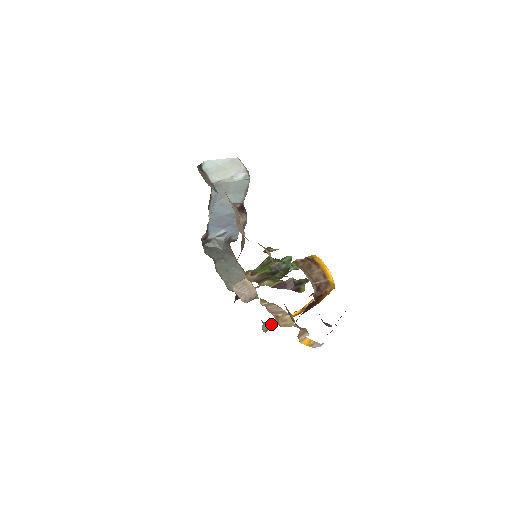
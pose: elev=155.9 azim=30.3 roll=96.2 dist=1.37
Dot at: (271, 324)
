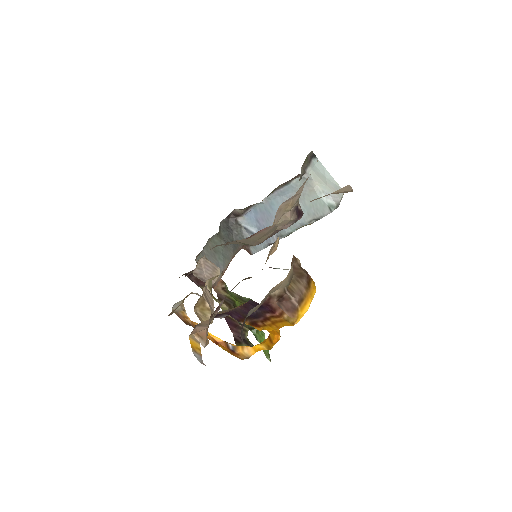
Dot at: (186, 314)
